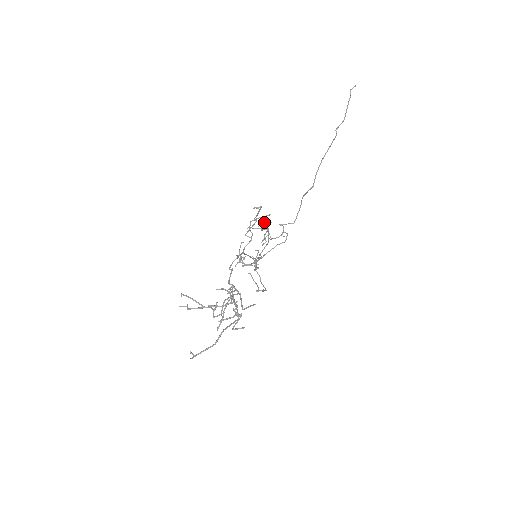
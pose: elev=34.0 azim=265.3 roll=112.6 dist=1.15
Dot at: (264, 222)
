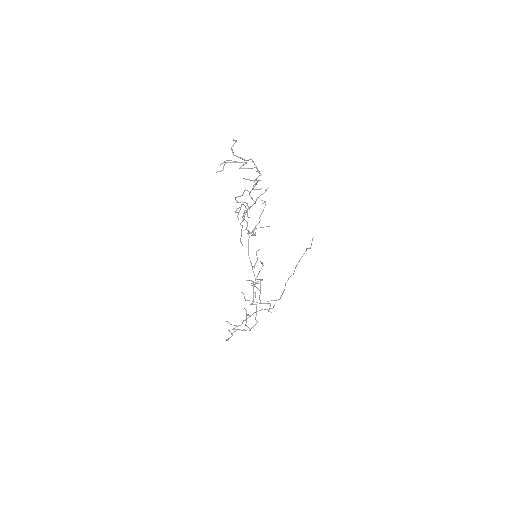
Dot at: (255, 294)
